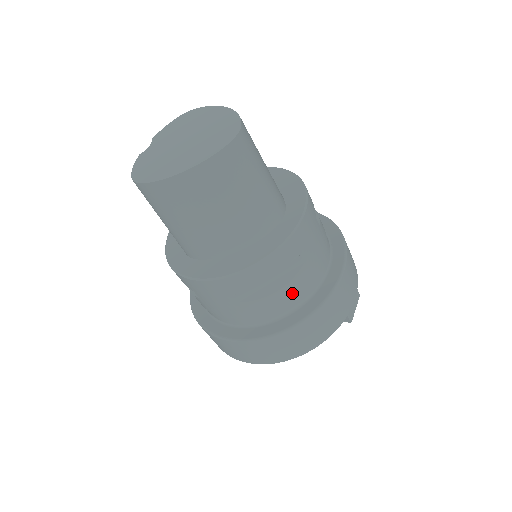
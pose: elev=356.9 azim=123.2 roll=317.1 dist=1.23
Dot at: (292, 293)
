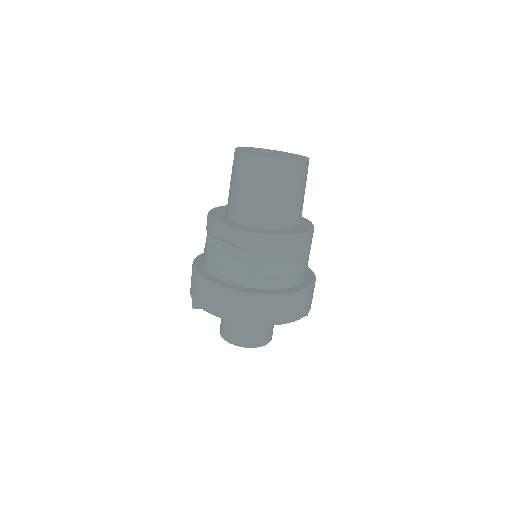
Dot at: (303, 269)
